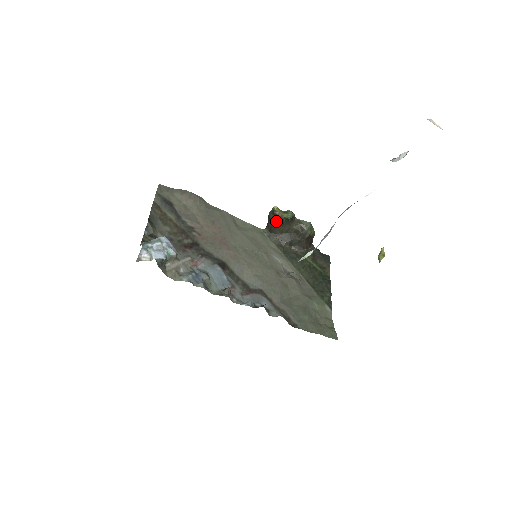
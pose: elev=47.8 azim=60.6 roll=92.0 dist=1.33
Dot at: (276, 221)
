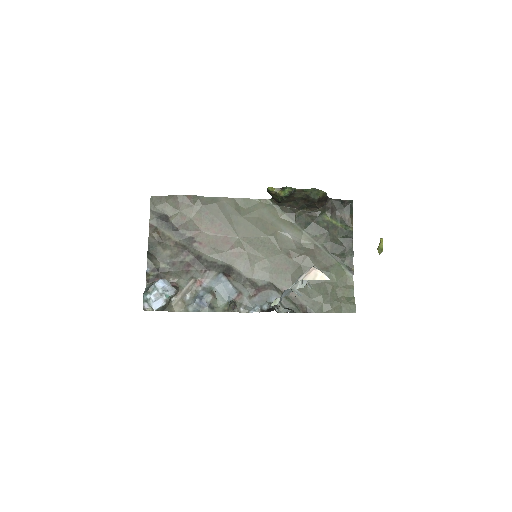
Dot at: (276, 198)
